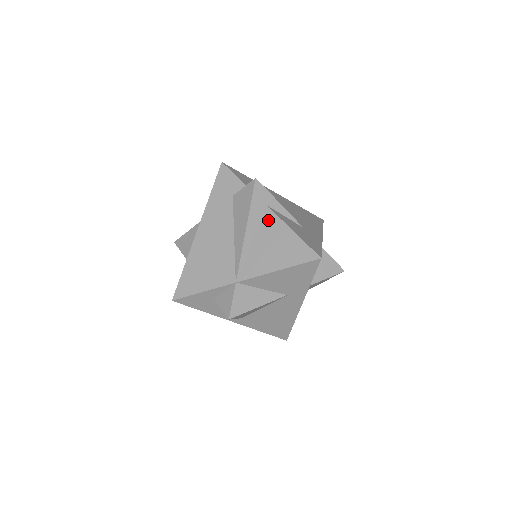
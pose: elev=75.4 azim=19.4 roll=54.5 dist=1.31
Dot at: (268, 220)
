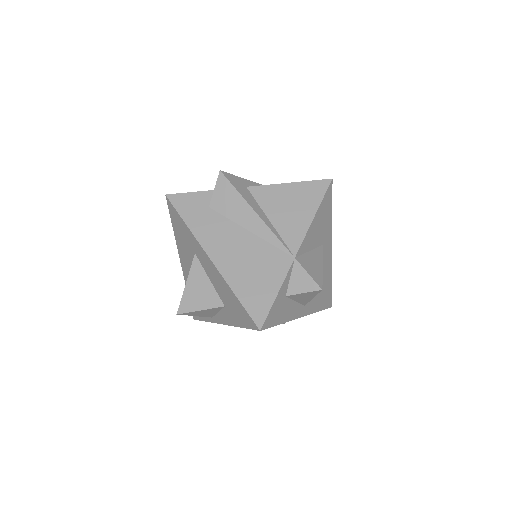
Dot at: (261, 194)
